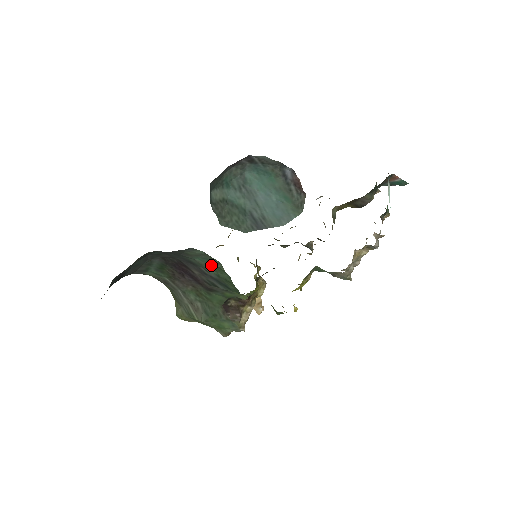
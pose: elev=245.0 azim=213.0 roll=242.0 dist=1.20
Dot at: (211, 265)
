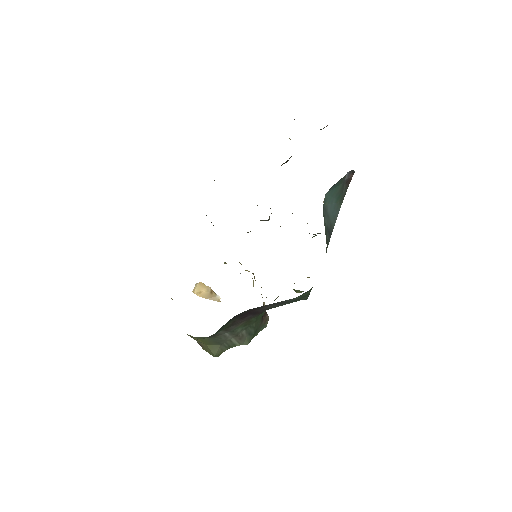
Dot at: occluded
